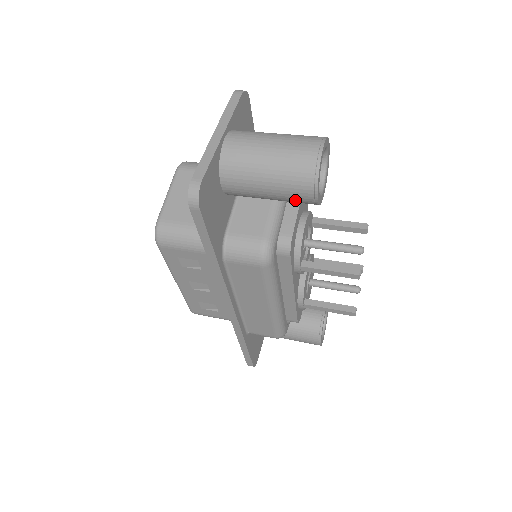
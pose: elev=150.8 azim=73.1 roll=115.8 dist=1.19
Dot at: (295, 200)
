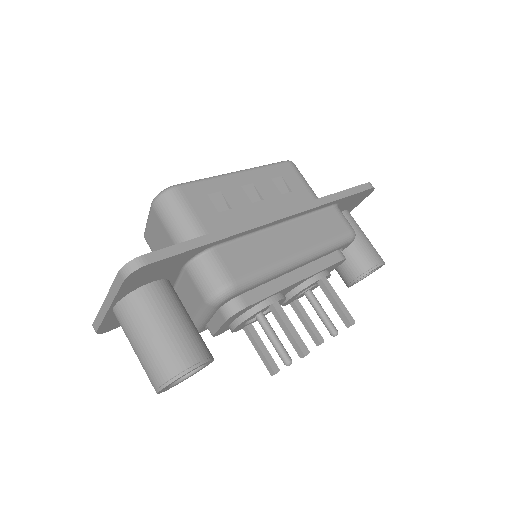
Dot at: occluded
